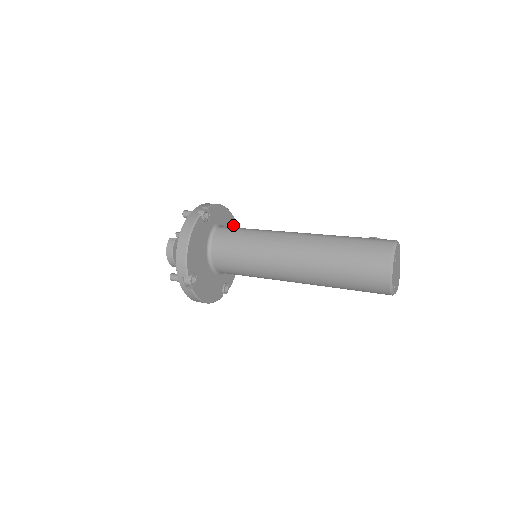
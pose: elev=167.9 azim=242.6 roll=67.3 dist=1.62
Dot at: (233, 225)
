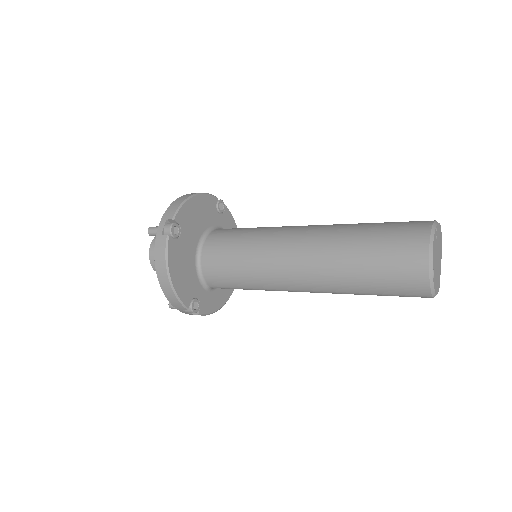
Dot at: occluded
